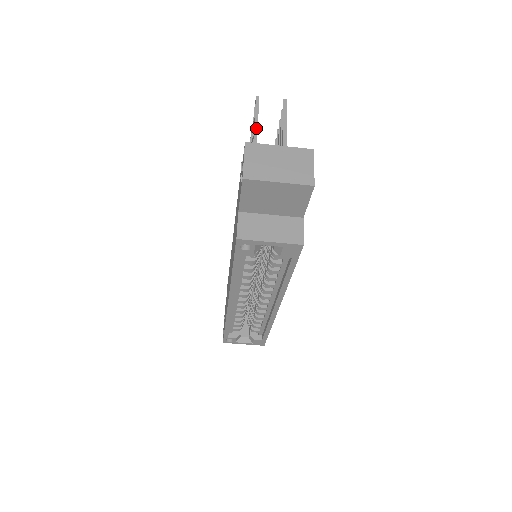
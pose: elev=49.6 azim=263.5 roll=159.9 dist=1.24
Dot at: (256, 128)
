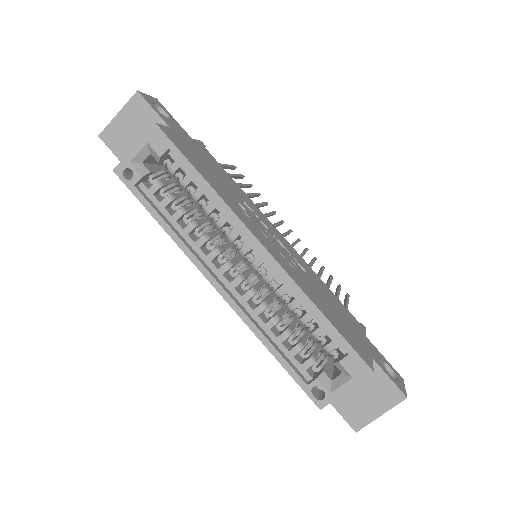
Dot at: occluded
